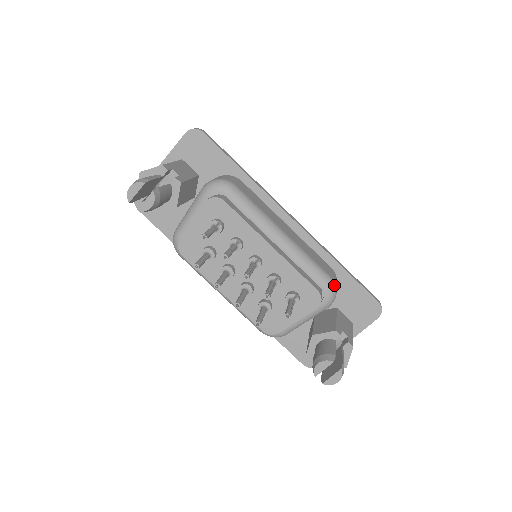
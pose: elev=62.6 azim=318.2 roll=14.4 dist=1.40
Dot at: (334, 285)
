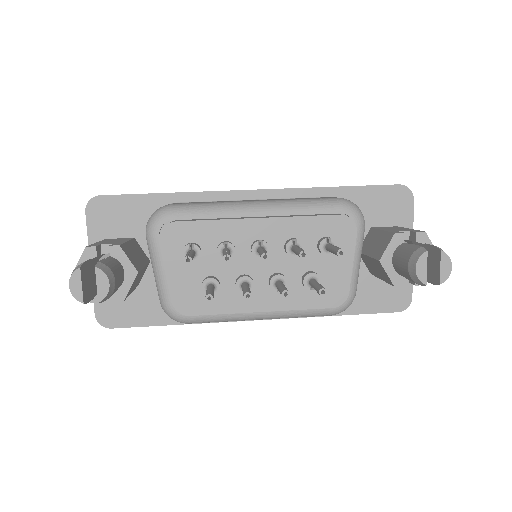
Dot at: (348, 201)
